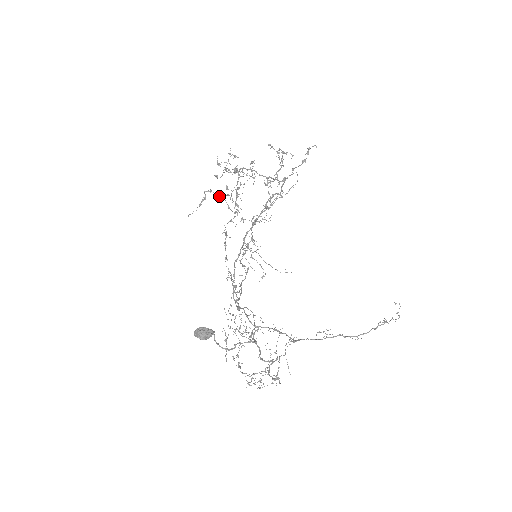
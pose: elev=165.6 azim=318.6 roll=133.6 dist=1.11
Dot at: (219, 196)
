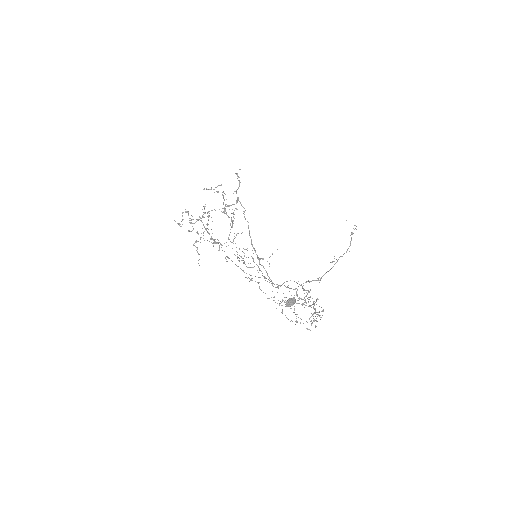
Dot at: occluded
